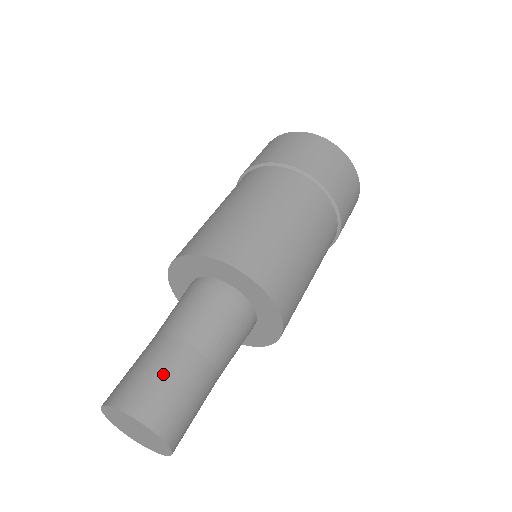
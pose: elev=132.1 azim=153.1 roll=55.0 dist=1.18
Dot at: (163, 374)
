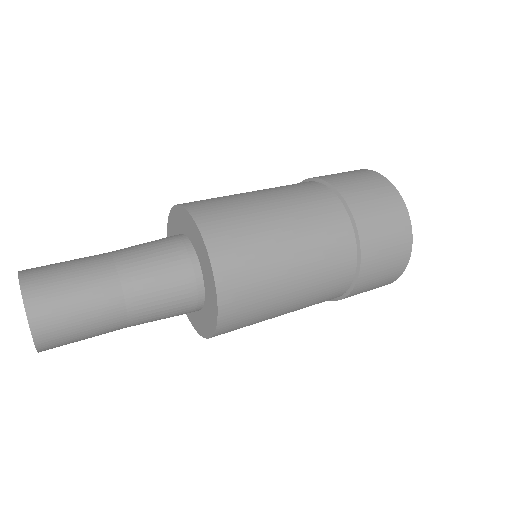
Dot at: (69, 261)
